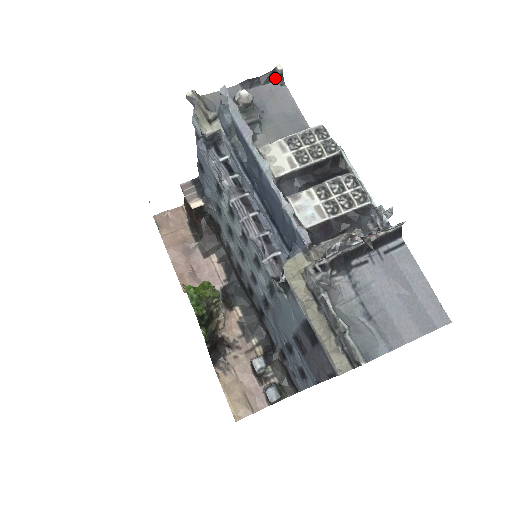
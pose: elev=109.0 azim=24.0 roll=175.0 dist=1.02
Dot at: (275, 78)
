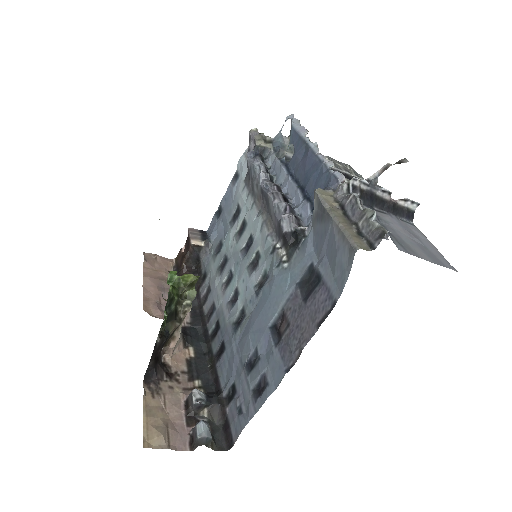
Dot at: occluded
